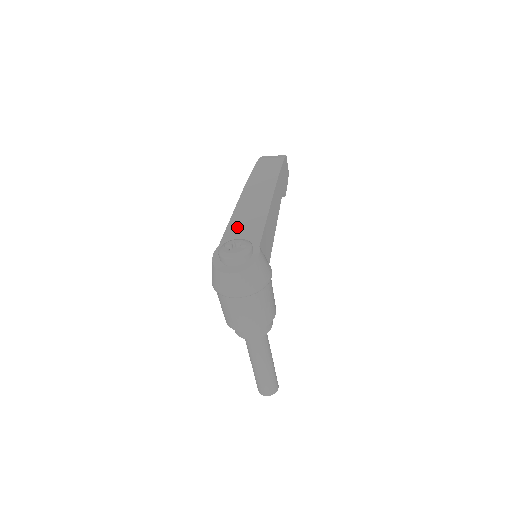
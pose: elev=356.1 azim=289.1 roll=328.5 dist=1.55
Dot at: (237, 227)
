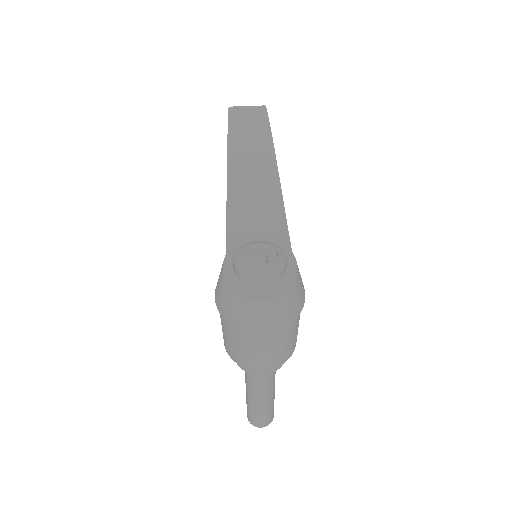
Dot at: (243, 221)
